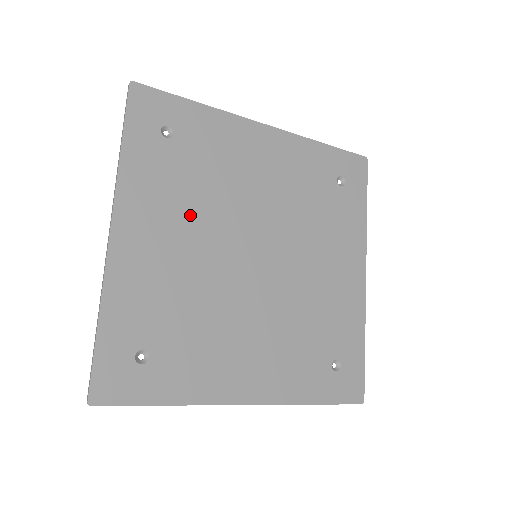
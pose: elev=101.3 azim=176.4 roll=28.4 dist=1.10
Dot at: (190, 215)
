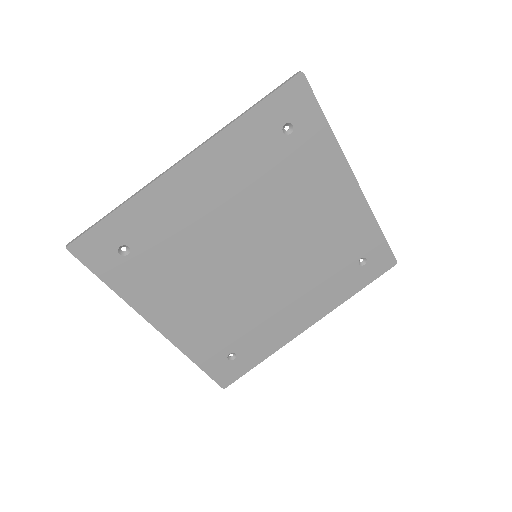
Dot at: (243, 195)
